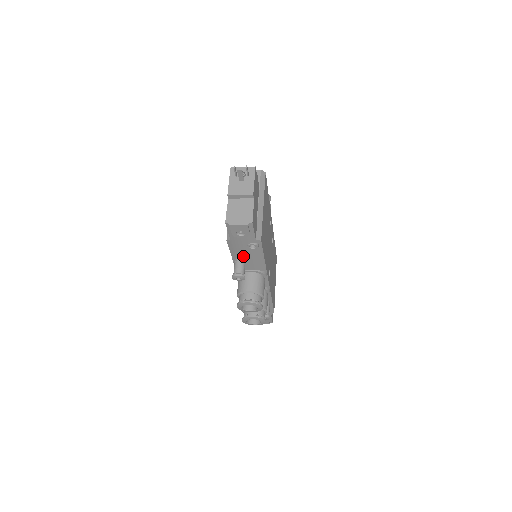
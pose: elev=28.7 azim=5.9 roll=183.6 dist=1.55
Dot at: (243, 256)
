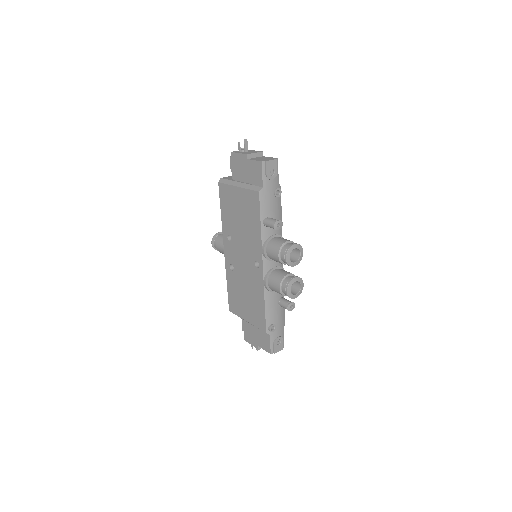
Dot at: (270, 211)
